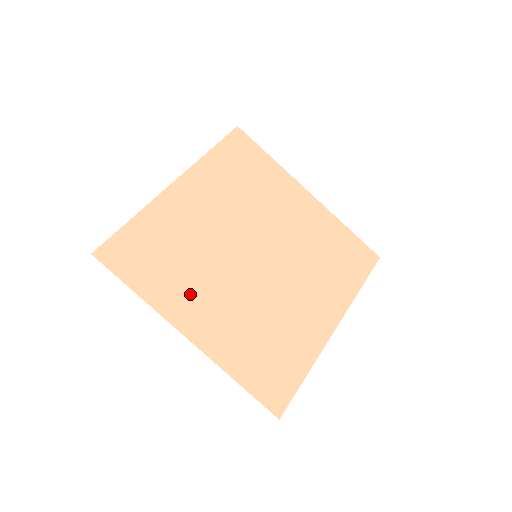
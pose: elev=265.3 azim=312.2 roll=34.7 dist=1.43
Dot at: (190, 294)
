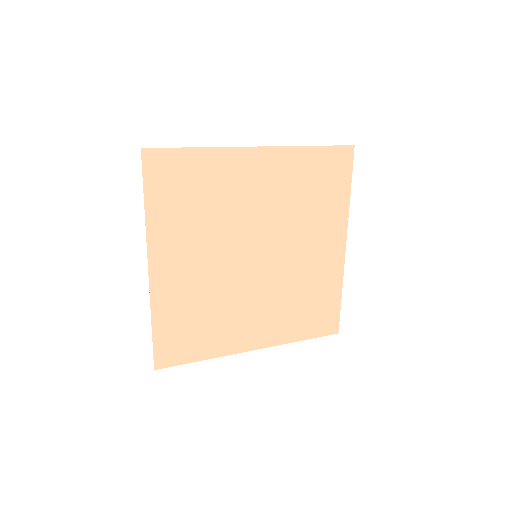
Dot at: (182, 241)
